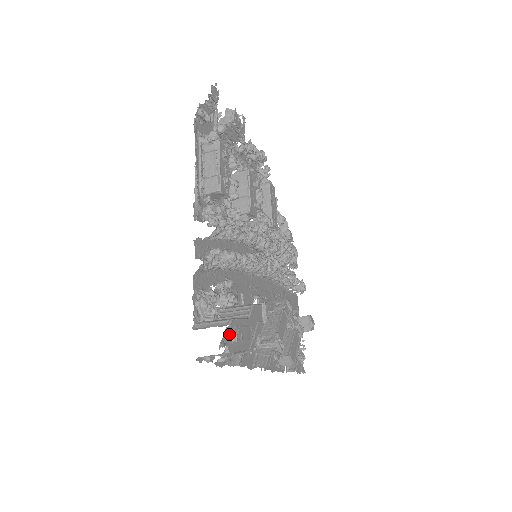
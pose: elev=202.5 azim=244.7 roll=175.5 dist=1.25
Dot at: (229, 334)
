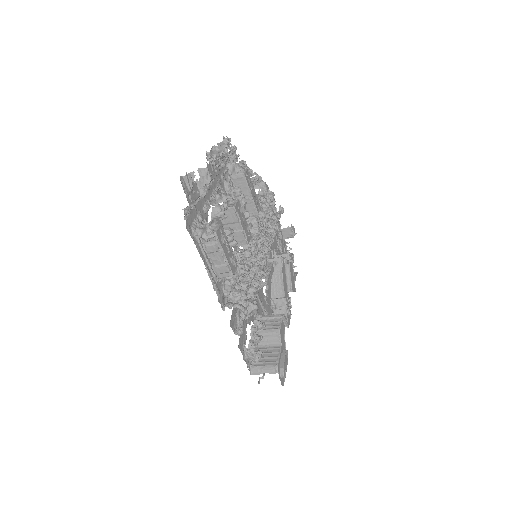
Dot at: (279, 378)
